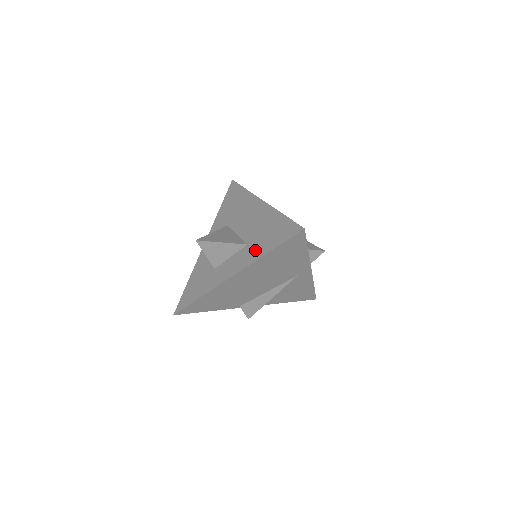
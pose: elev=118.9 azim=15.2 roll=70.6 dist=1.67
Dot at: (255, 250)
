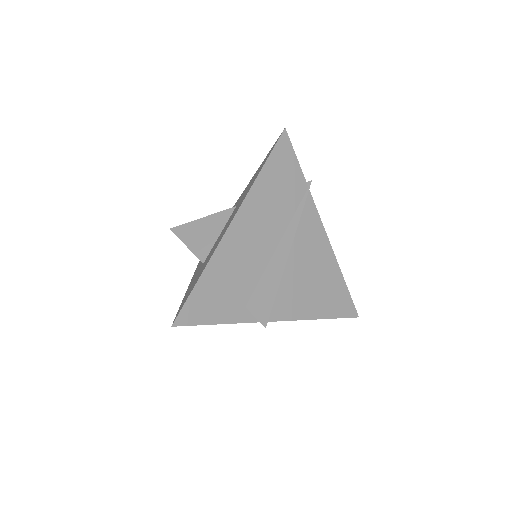
Dot at: (192, 282)
